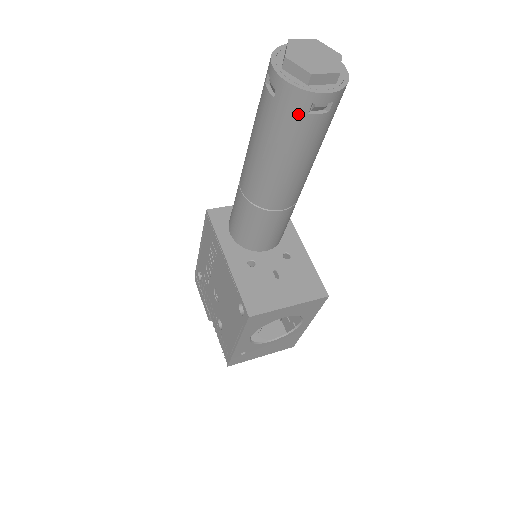
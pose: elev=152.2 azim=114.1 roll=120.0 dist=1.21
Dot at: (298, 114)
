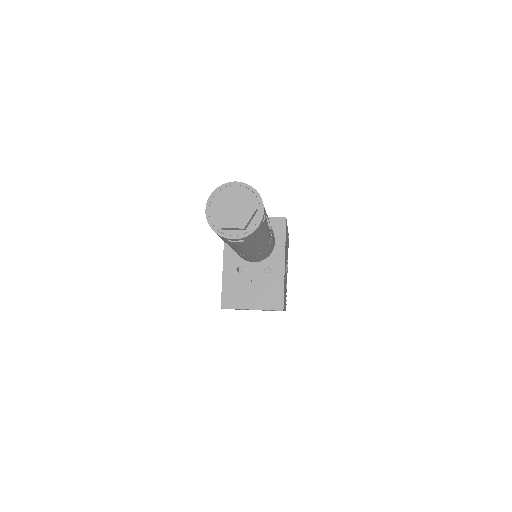
Dot at: (222, 238)
